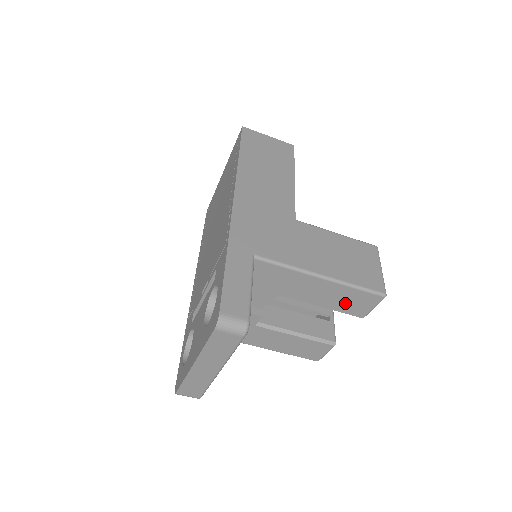
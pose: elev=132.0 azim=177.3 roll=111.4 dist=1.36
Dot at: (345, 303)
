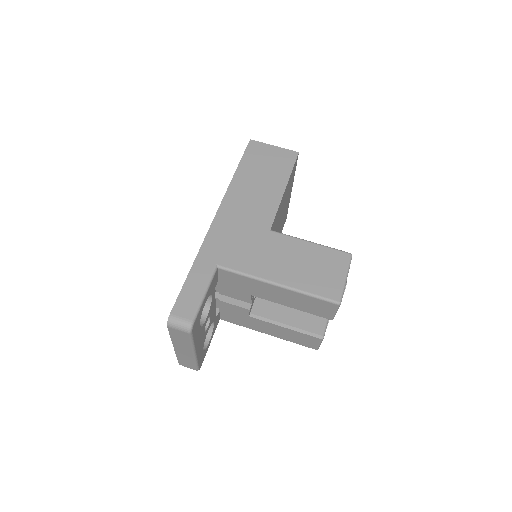
Dot at: (308, 306)
